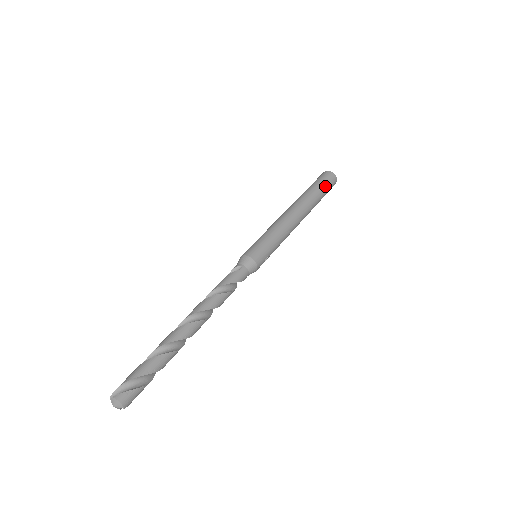
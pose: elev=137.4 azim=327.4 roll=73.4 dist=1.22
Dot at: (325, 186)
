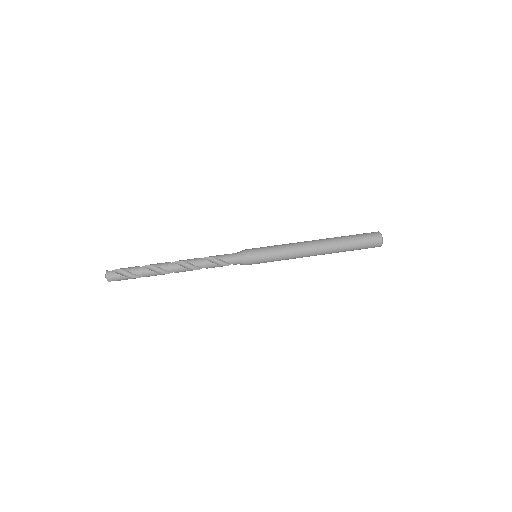
Dot at: (361, 239)
